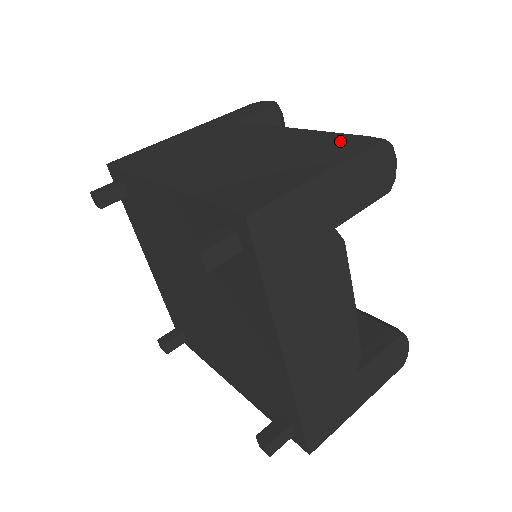
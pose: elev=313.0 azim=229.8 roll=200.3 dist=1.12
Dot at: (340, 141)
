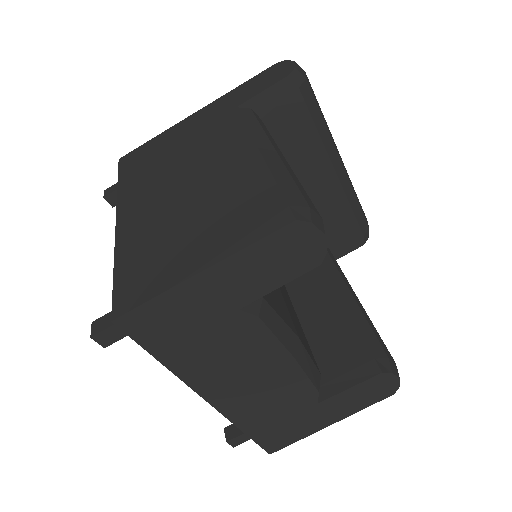
Dot at: (261, 204)
